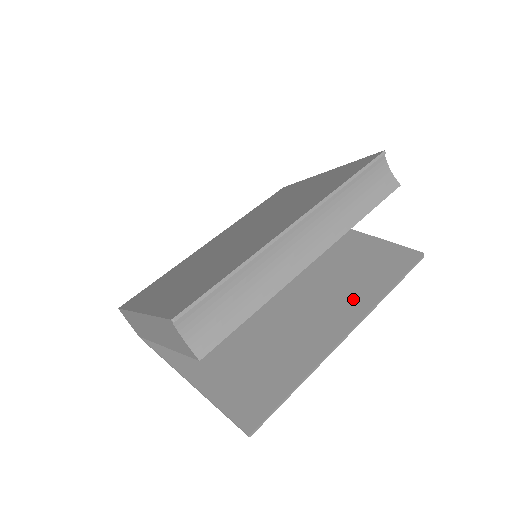
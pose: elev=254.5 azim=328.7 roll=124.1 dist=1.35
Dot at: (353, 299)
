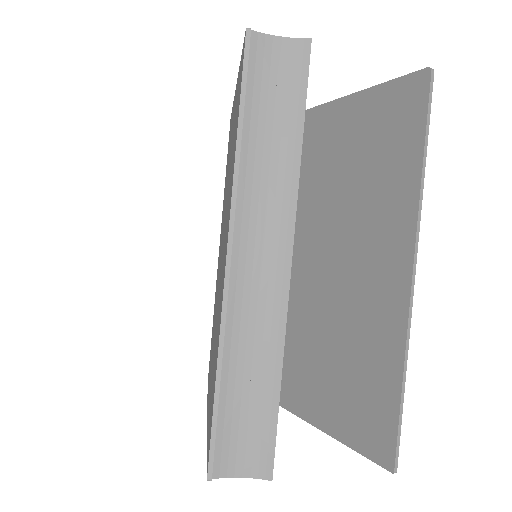
Dot at: (389, 215)
